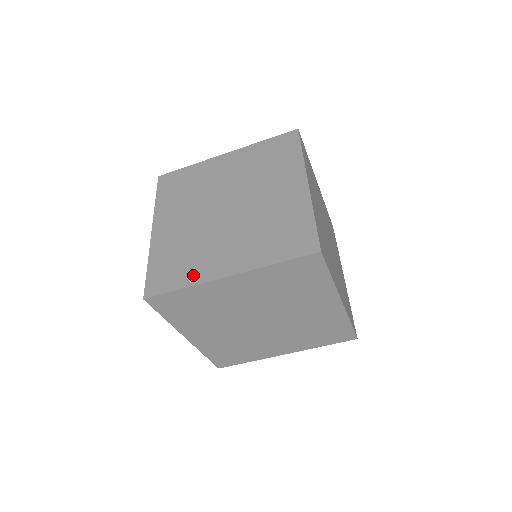
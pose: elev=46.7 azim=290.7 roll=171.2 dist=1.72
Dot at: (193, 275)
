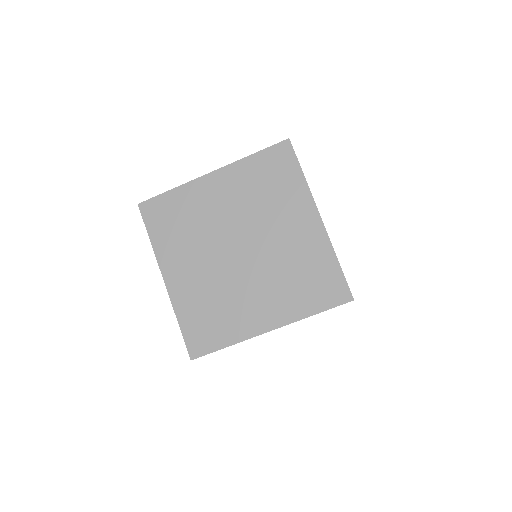
Dot at: (234, 332)
